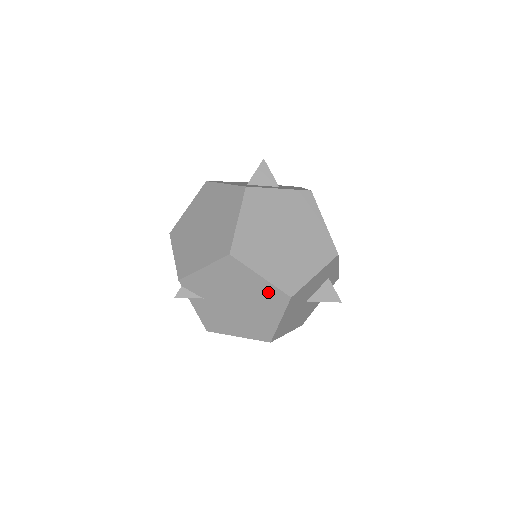
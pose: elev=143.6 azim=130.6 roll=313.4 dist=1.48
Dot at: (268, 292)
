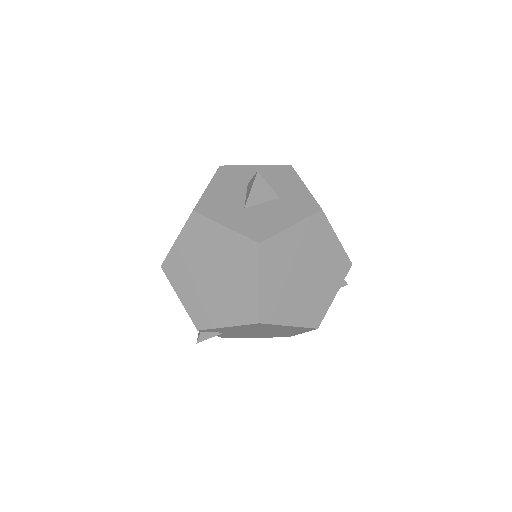
Dot at: (295, 329)
